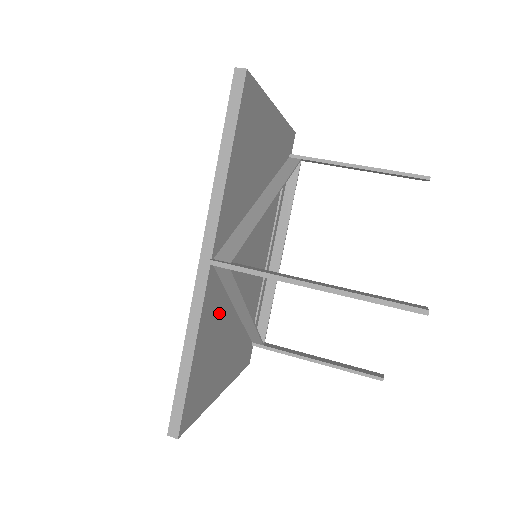
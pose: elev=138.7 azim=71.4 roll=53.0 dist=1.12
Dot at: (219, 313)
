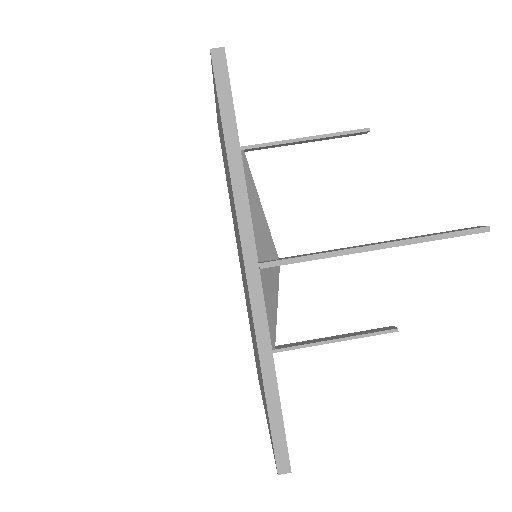
Dot at: occluded
